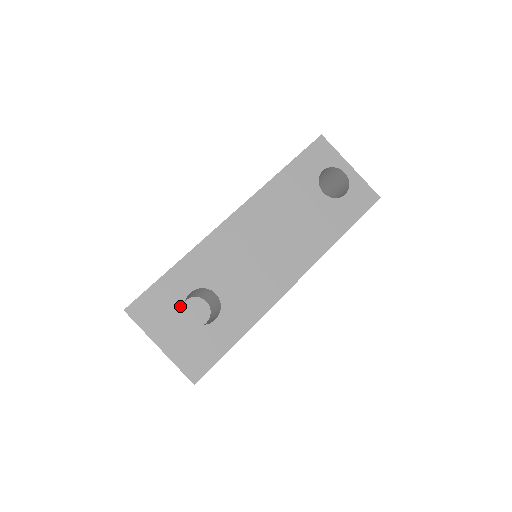
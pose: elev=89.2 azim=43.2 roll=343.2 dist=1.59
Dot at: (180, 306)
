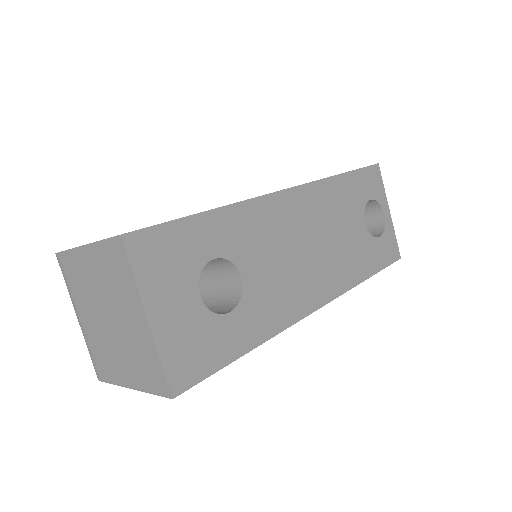
Dot at: (196, 271)
